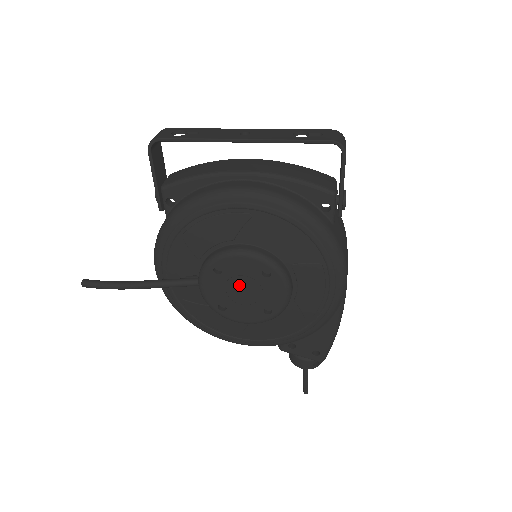
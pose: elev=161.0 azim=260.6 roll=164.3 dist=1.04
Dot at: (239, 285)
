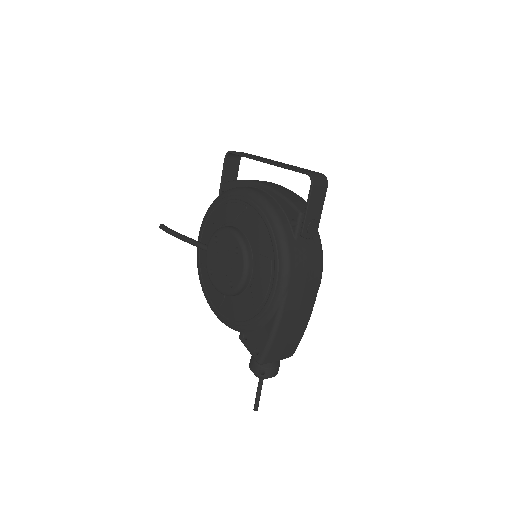
Dot at: (223, 255)
